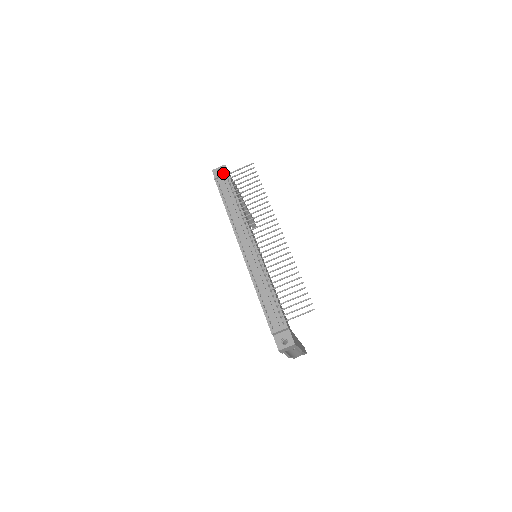
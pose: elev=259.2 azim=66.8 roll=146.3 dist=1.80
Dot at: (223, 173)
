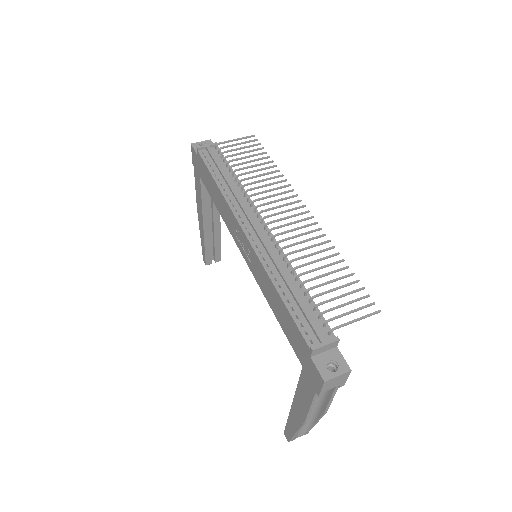
Dot at: (211, 143)
